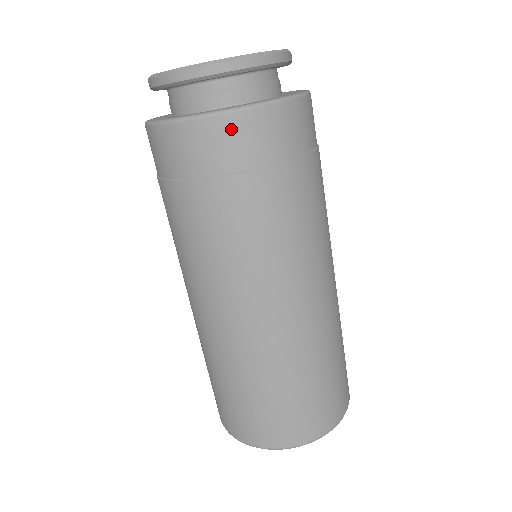
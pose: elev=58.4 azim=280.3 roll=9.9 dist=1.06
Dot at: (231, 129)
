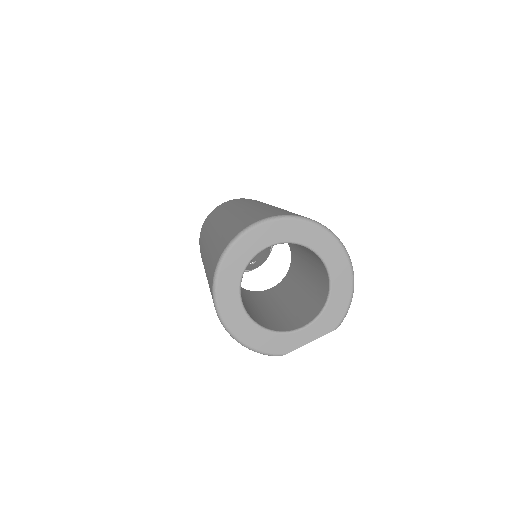
Dot at: (229, 201)
